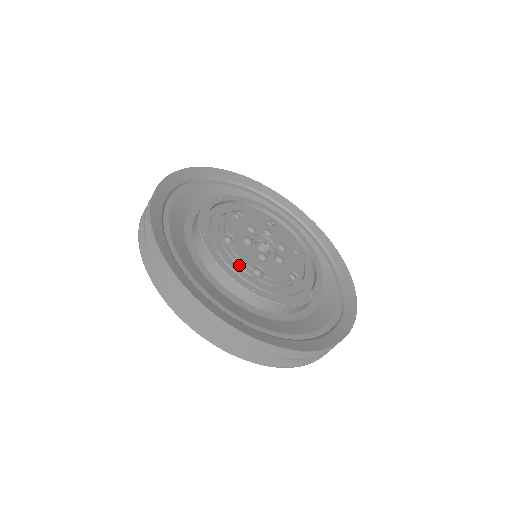
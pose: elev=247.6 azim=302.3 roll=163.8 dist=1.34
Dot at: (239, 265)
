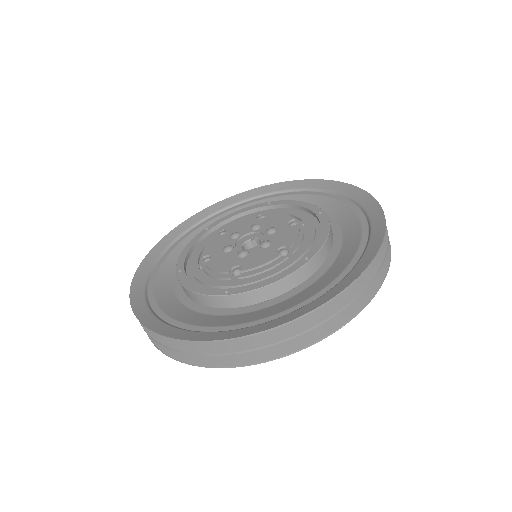
Dot at: (216, 277)
